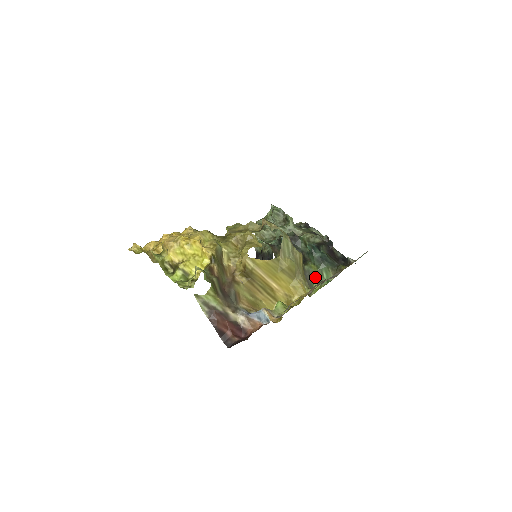
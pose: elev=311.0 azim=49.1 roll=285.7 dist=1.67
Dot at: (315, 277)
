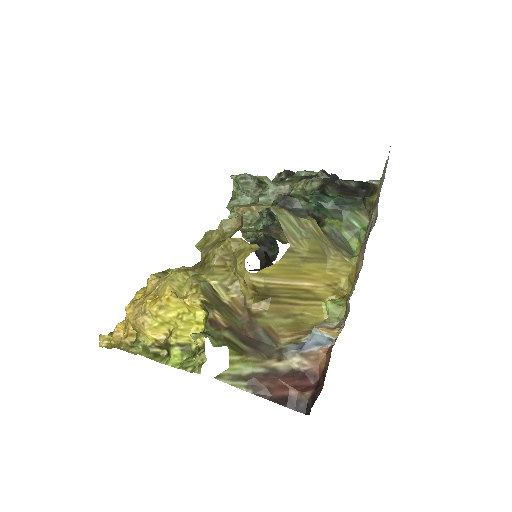
Dot at: (345, 234)
